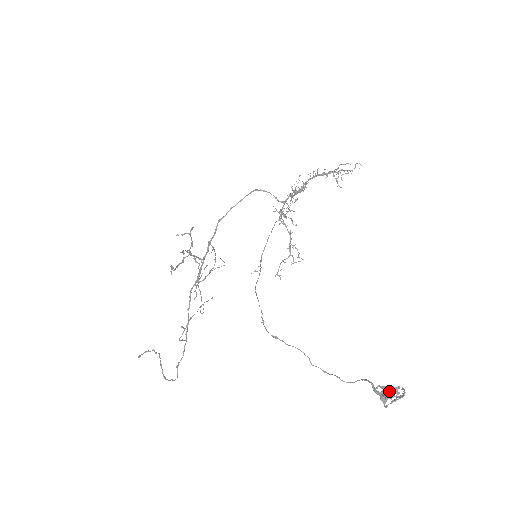
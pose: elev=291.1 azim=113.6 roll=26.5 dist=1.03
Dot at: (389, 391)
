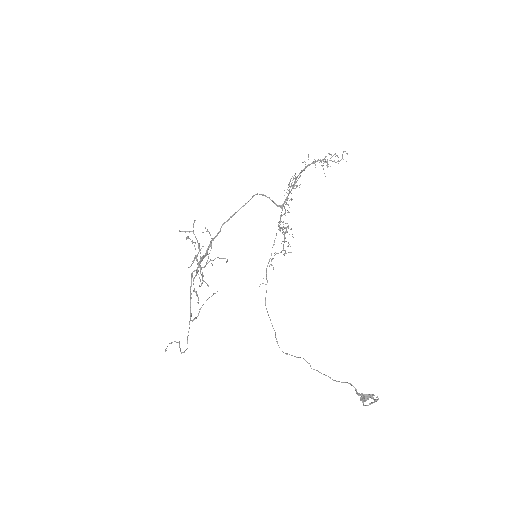
Dot at: (368, 397)
